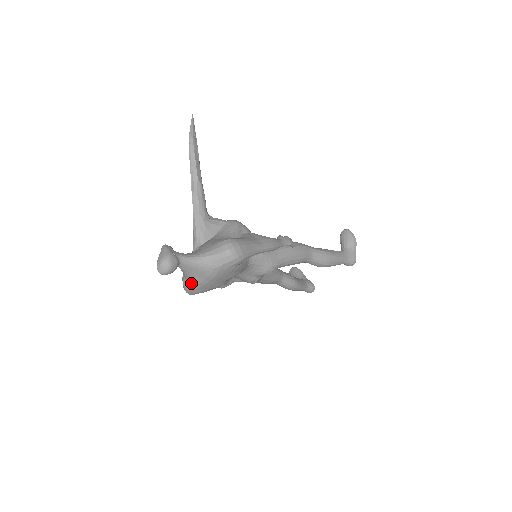
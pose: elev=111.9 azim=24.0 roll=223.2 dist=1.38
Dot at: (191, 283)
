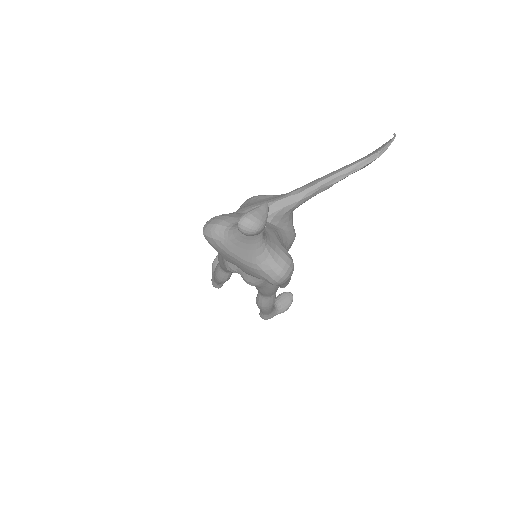
Dot at: (225, 239)
